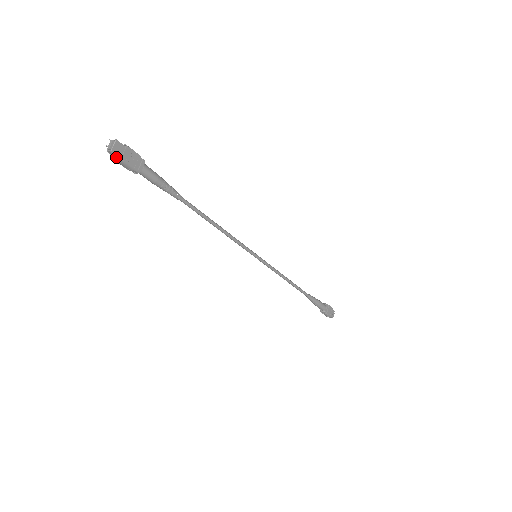
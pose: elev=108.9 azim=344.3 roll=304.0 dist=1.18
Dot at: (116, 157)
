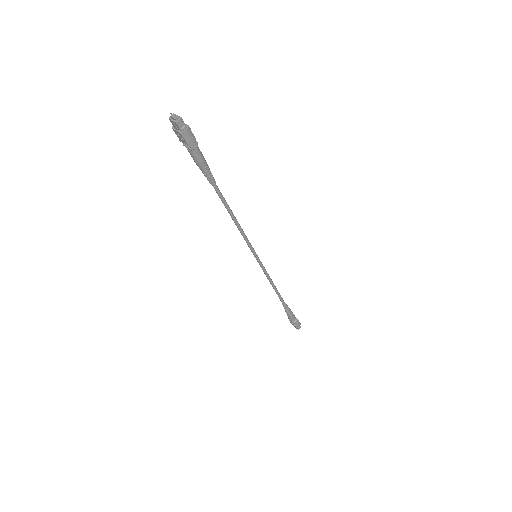
Dot at: (183, 127)
